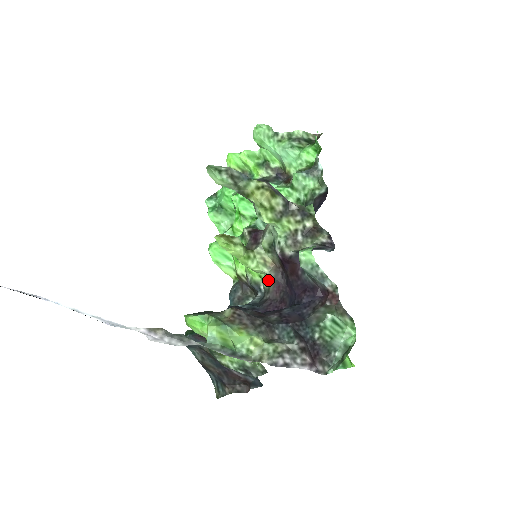
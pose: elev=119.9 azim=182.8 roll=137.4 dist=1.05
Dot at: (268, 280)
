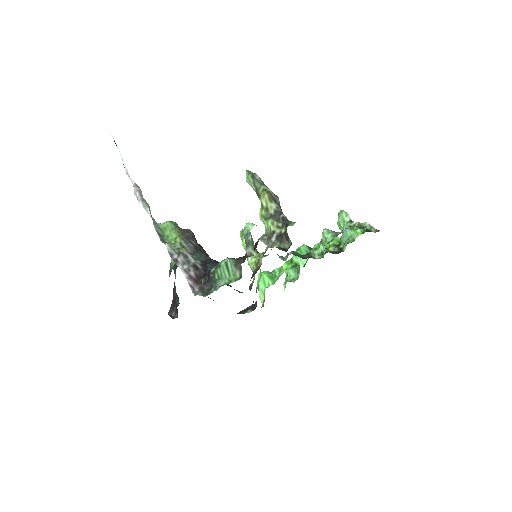
Dot at: occluded
